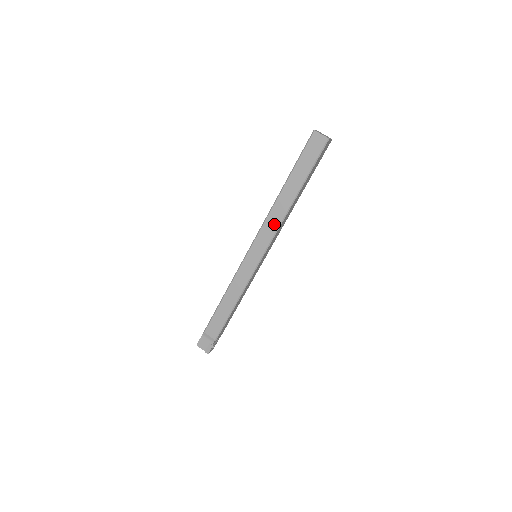
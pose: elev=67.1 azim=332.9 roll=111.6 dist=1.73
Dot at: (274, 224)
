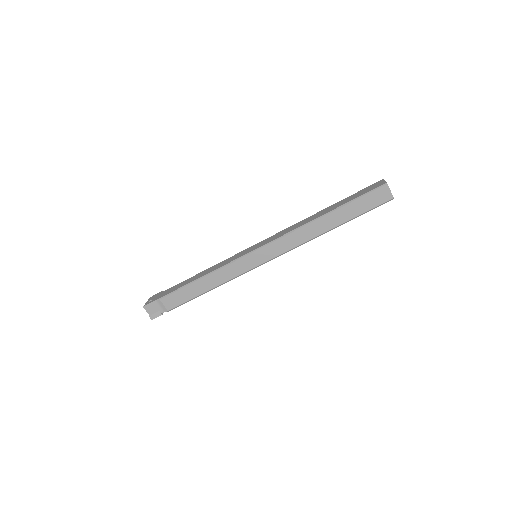
Dot at: (296, 241)
